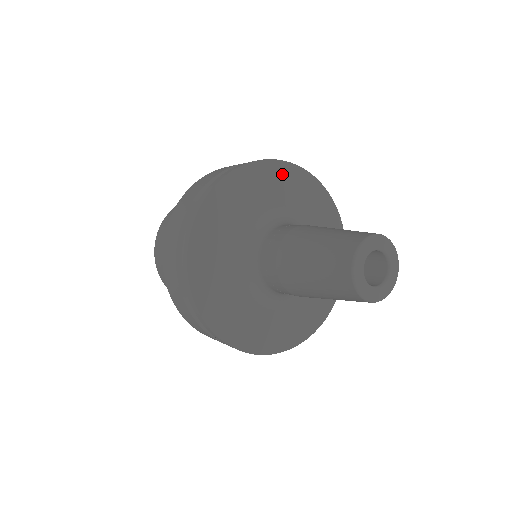
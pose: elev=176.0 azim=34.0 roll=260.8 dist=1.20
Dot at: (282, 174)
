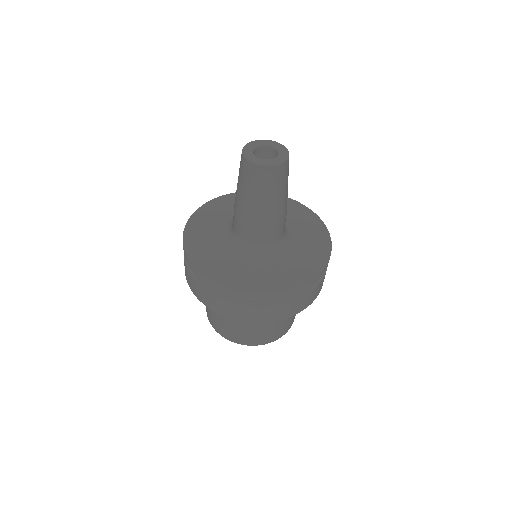
Dot at: (299, 210)
